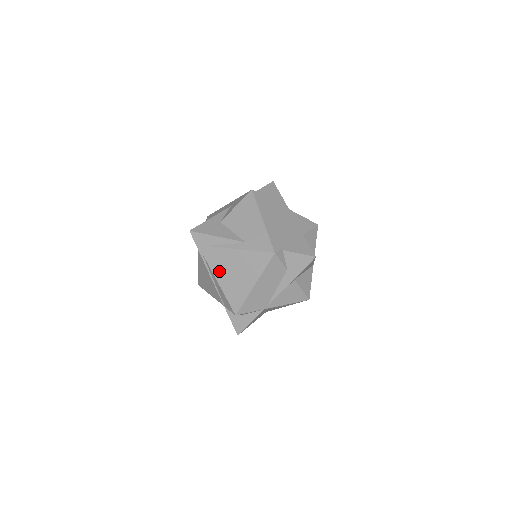
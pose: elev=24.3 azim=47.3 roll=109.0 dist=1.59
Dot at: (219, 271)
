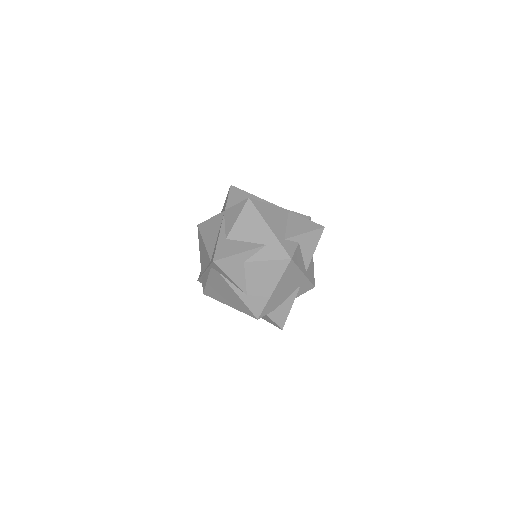
Dot at: (213, 281)
